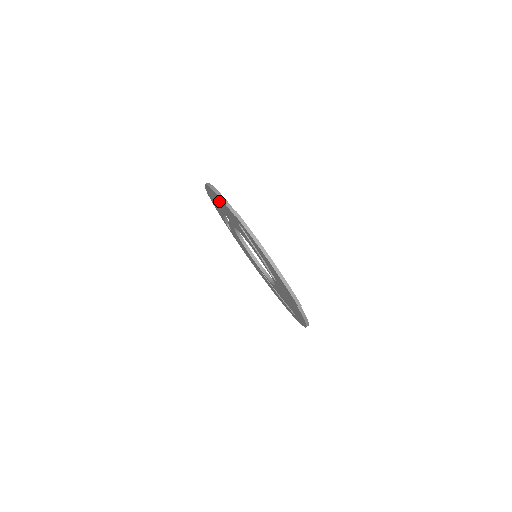
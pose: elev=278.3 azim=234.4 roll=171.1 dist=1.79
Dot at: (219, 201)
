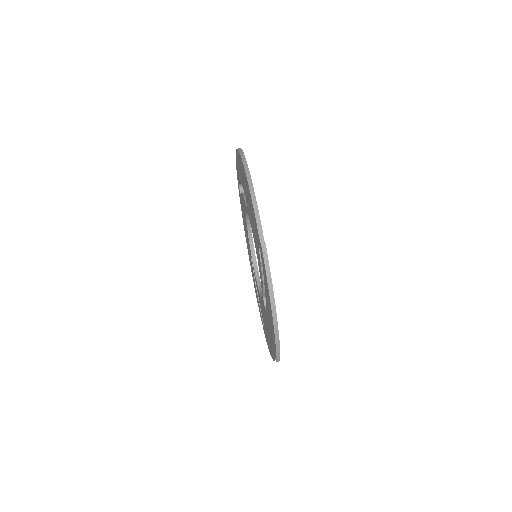
Dot at: (248, 194)
